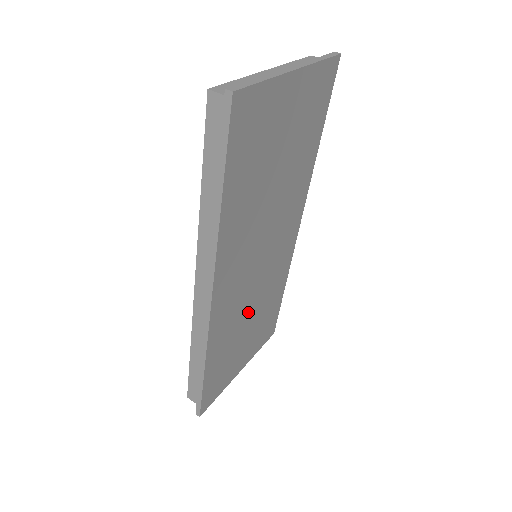
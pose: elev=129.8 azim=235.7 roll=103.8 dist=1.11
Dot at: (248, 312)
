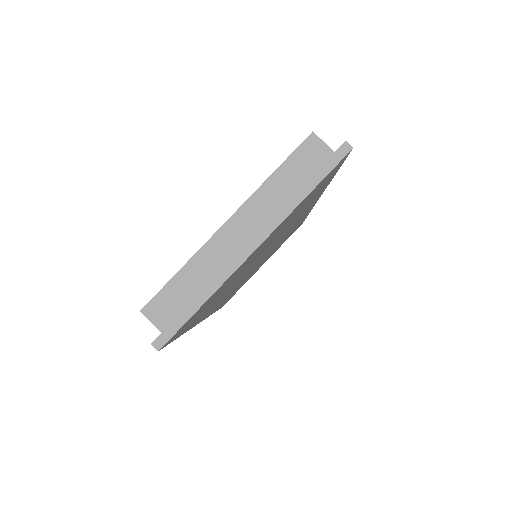
Dot at: occluded
